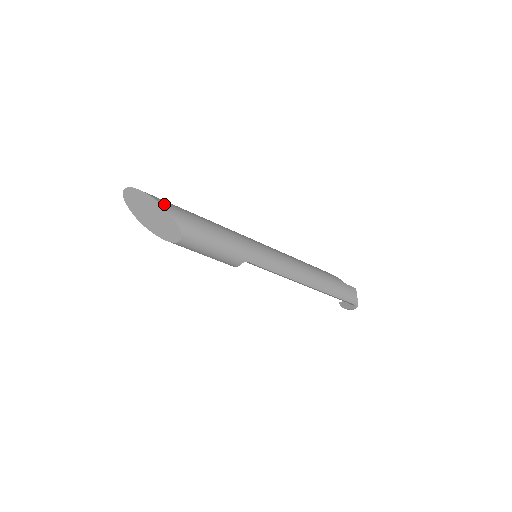
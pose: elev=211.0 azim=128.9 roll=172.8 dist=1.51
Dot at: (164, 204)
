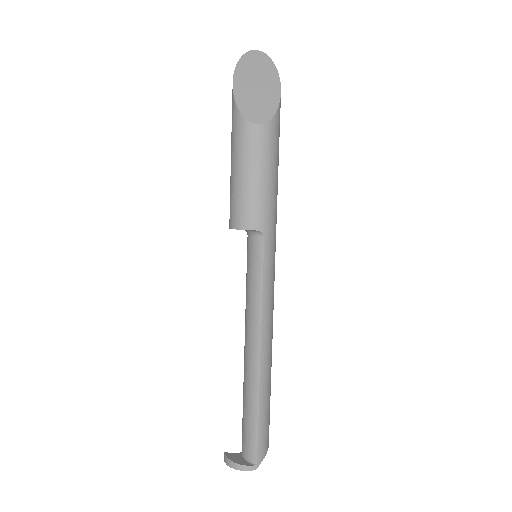
Dot at: (280, 91)
